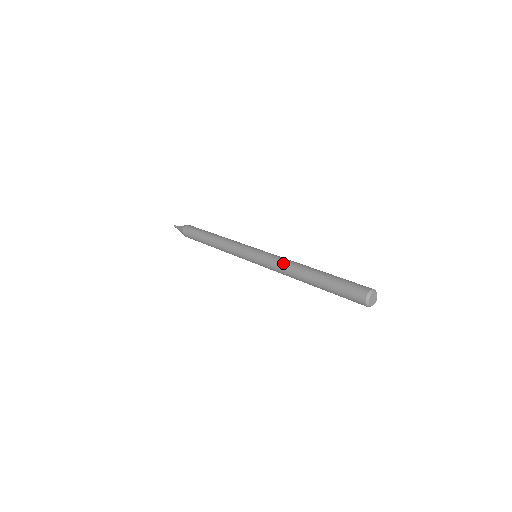
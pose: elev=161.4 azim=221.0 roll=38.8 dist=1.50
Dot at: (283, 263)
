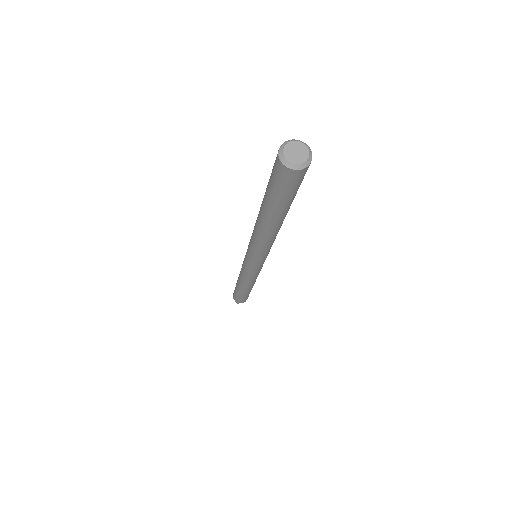
Dot at: occluded
